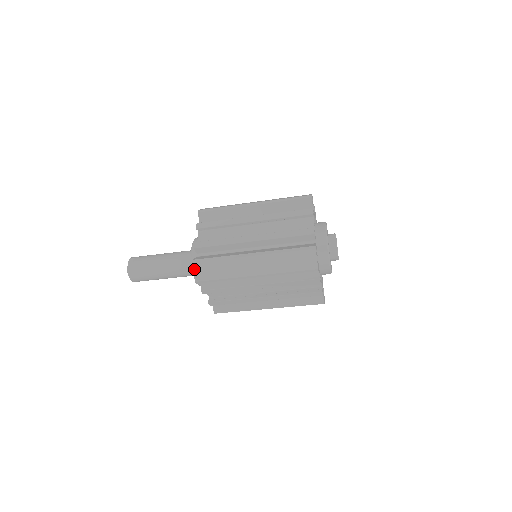
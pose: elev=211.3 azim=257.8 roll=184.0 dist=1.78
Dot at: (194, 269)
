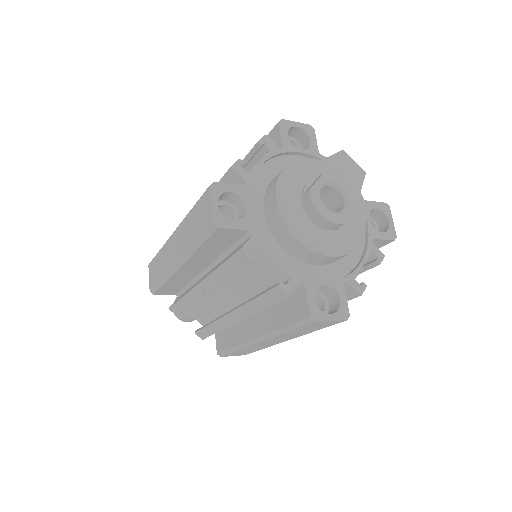
Dot at: (149, 273)
